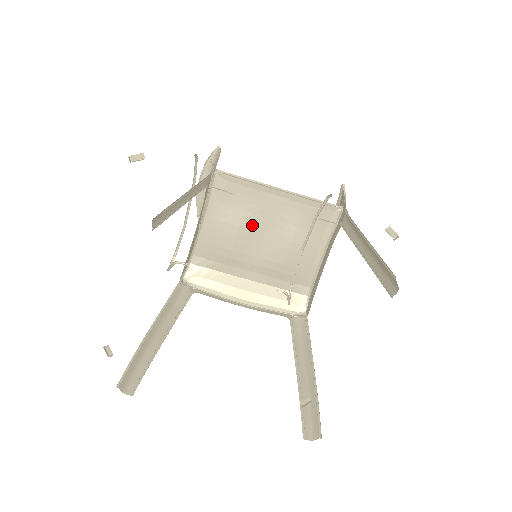
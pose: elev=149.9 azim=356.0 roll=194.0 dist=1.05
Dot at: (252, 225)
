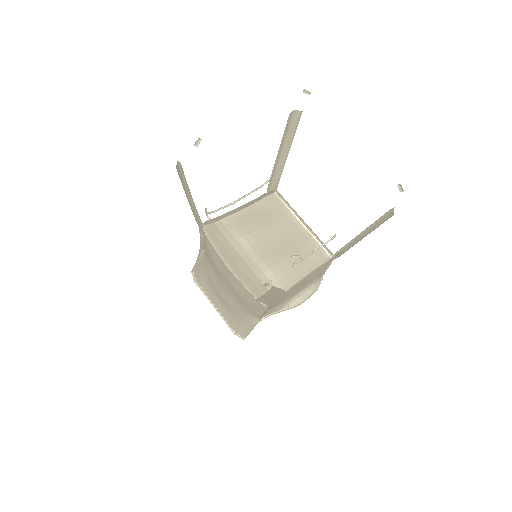
Dot at: (273, 231)
